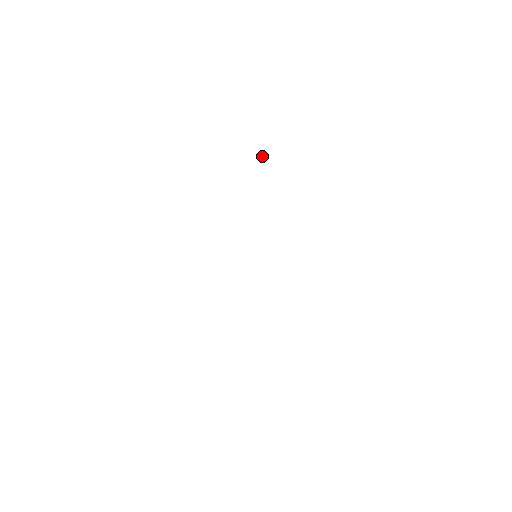
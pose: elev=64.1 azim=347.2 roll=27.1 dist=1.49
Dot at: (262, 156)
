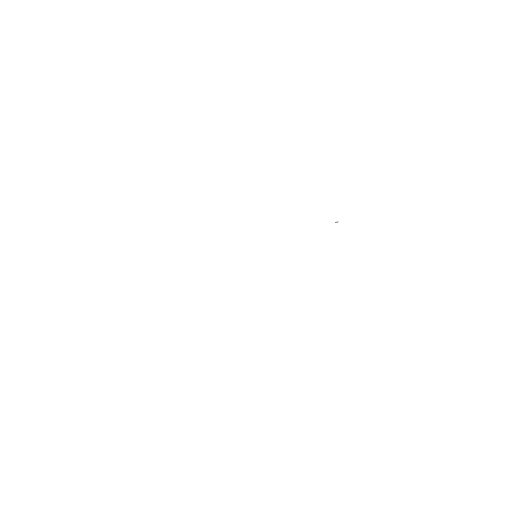
Dot at: (338, 221)
